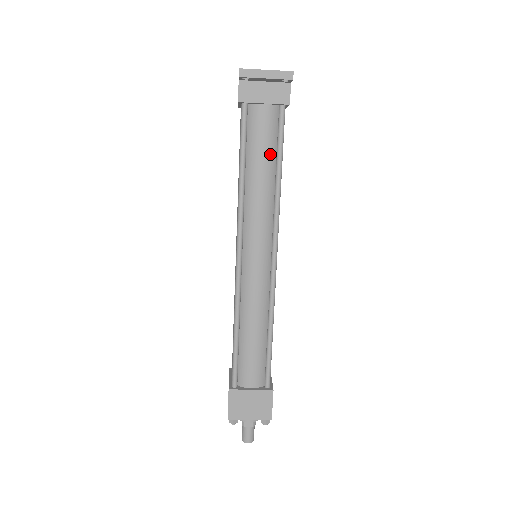
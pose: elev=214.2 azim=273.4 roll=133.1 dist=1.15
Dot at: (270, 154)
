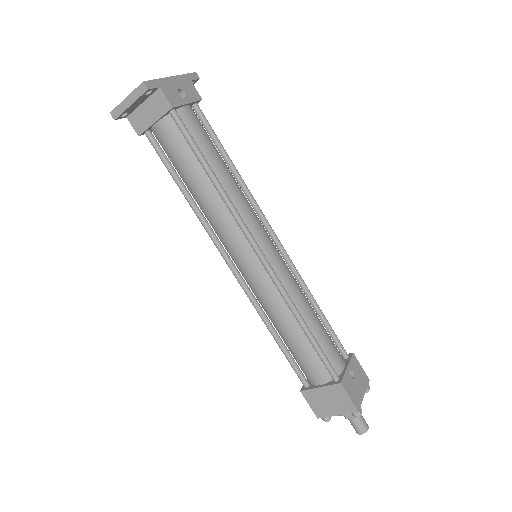
Dot at: (192, 162)
